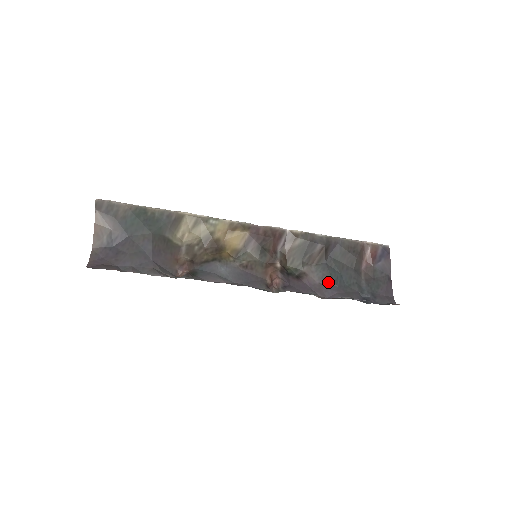
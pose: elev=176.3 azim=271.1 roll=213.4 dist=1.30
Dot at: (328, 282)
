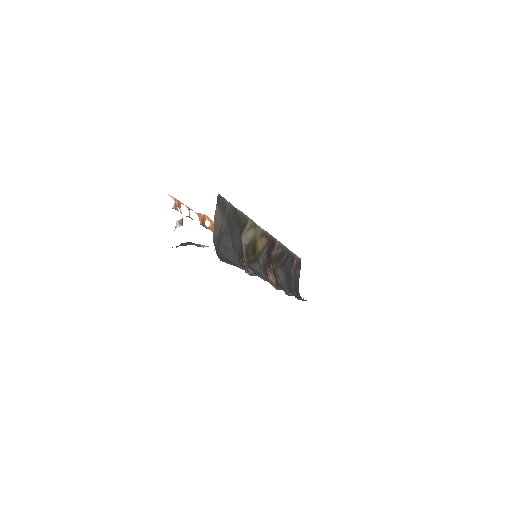
Dot at: (285, 282)
